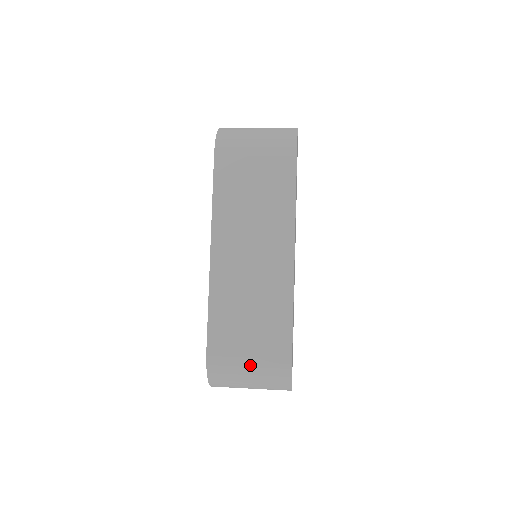
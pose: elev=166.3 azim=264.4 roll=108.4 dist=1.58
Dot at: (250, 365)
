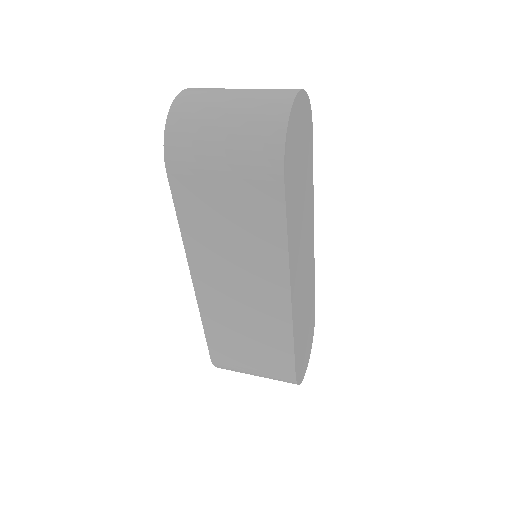
Dot at: (255, 373)
